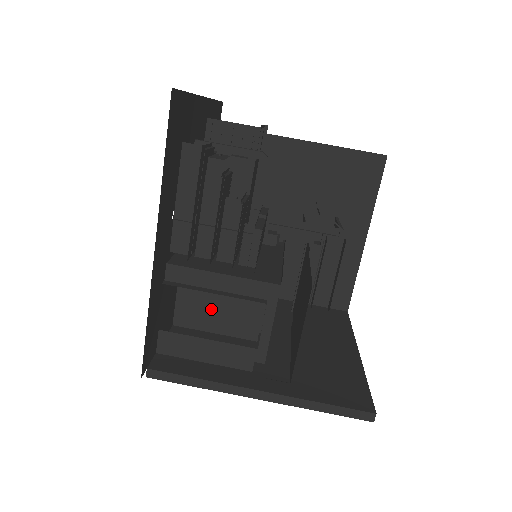
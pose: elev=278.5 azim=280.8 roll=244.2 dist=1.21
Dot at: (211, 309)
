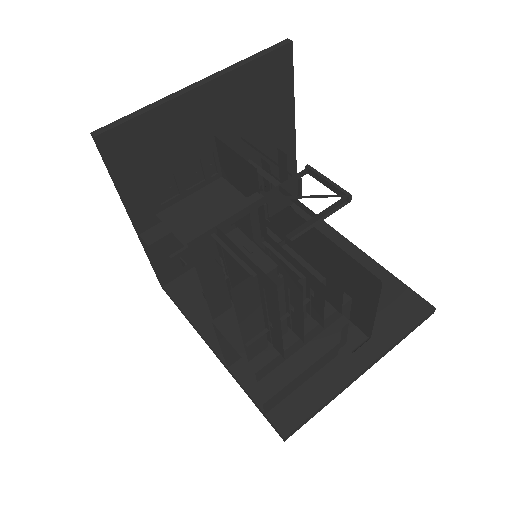
Dot at: occluded
